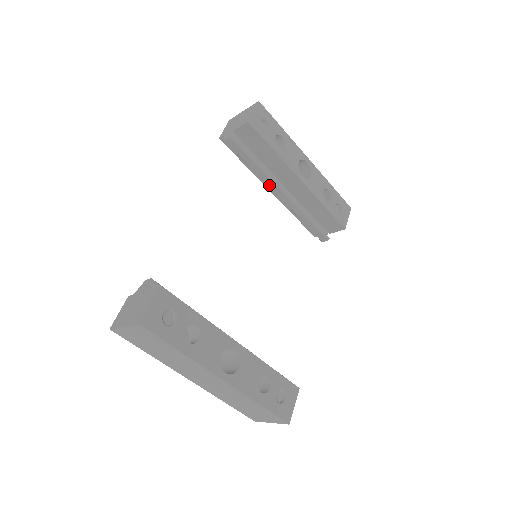
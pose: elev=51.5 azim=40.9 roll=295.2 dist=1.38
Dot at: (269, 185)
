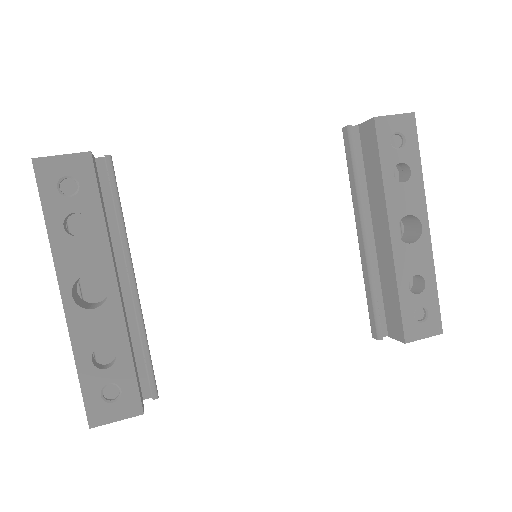
Dot at: (356, 215)
